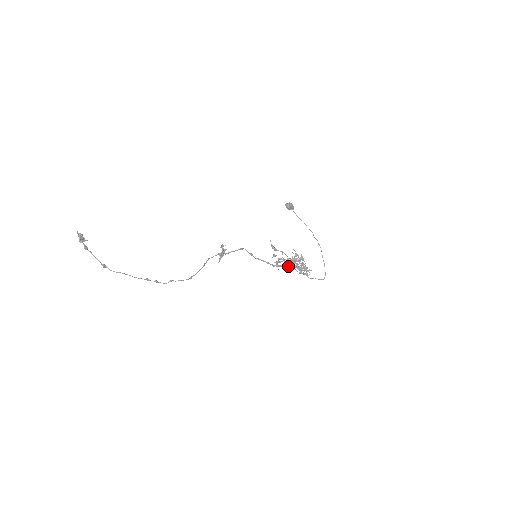
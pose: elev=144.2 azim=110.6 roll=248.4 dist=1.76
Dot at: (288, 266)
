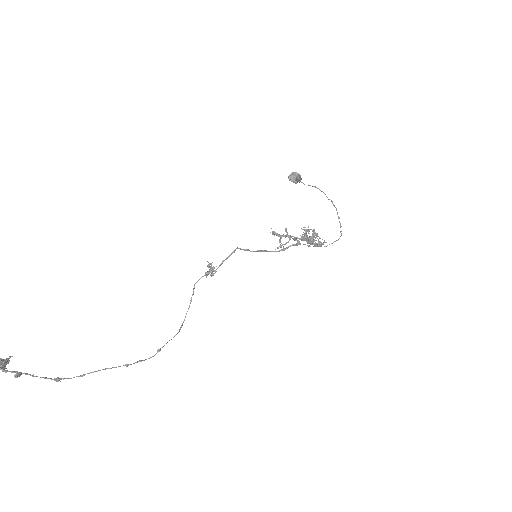
Dot at: (296, 245)
